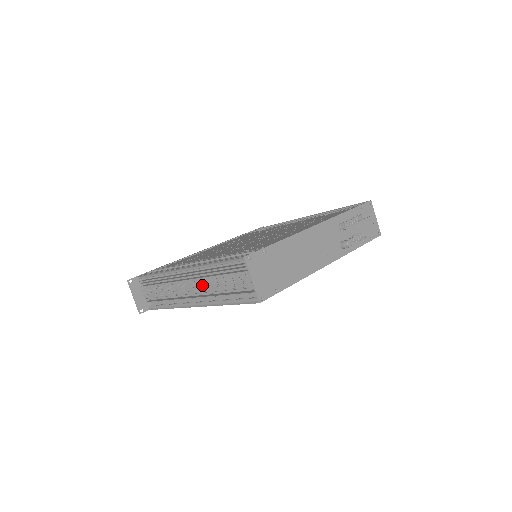
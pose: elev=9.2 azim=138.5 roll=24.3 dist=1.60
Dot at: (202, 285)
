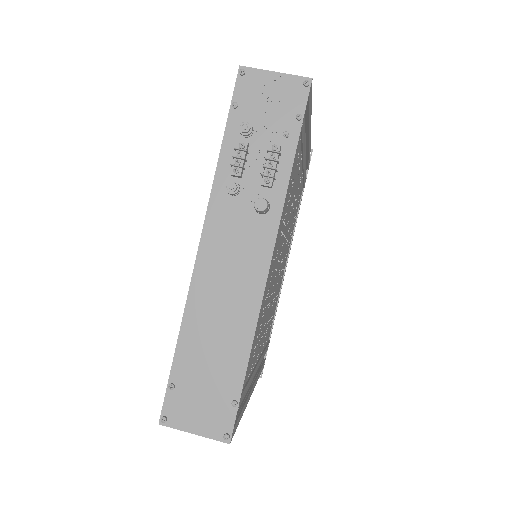
Dot at: occluded
